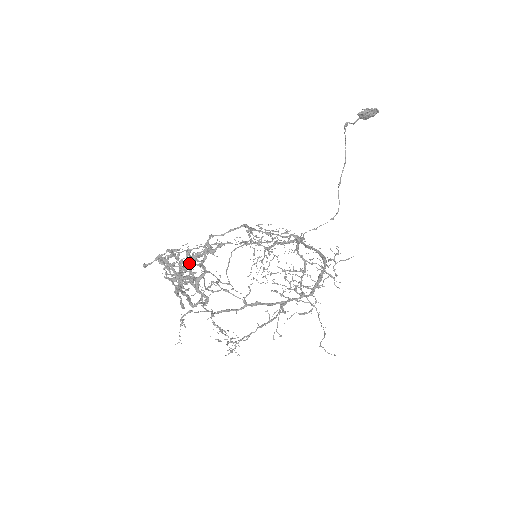
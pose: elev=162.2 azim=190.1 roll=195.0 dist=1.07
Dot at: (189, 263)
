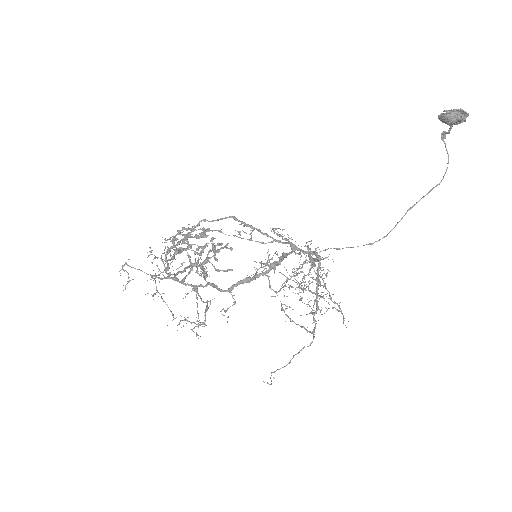
Dot at: (217, 250)
